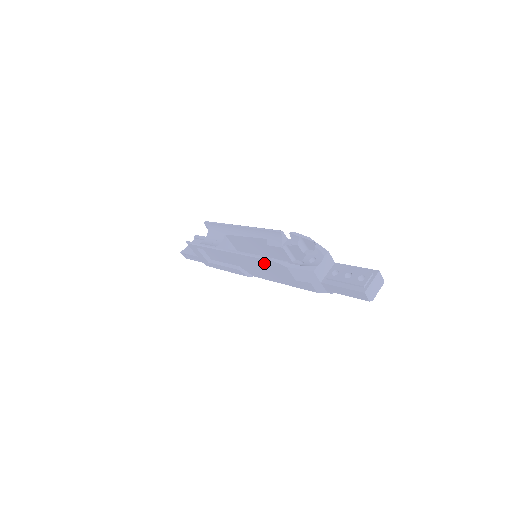
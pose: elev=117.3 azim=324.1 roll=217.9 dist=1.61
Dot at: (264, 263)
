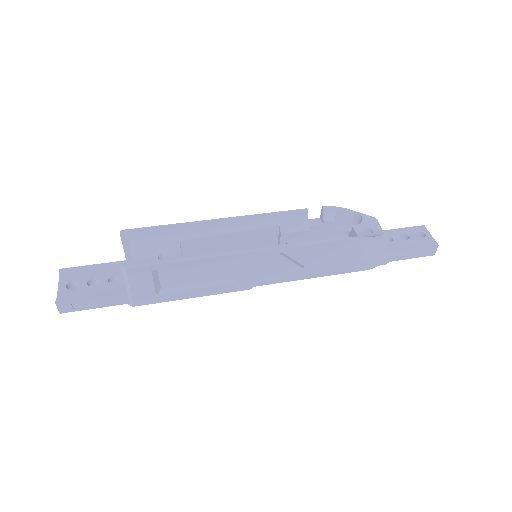
Dot at: (323, 249)
